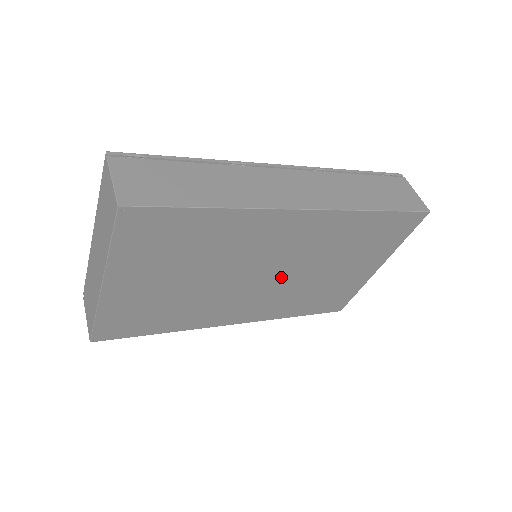
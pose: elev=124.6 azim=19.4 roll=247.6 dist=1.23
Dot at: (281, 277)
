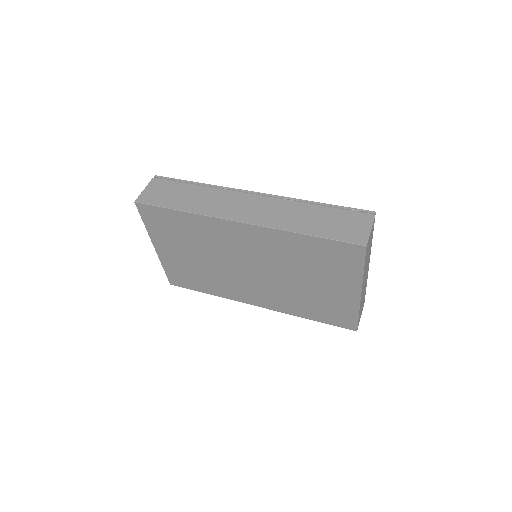
Dot at: (265, 275)
